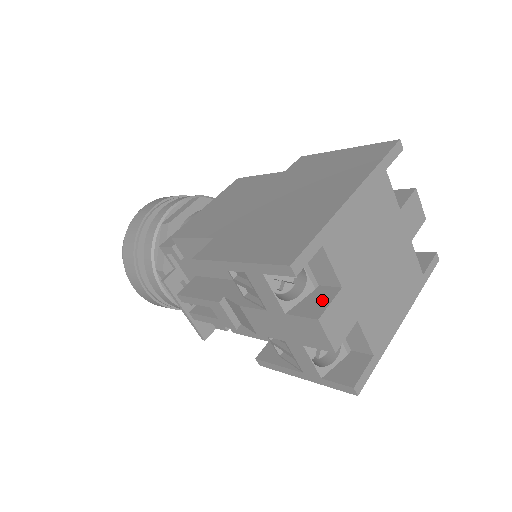
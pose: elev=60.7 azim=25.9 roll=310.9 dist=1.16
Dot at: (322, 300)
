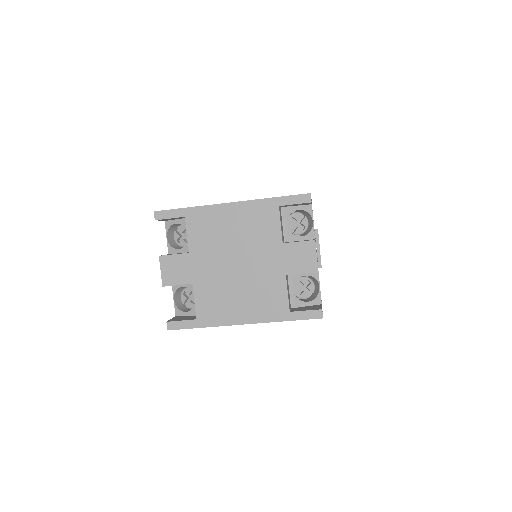
Dot at: occluded
